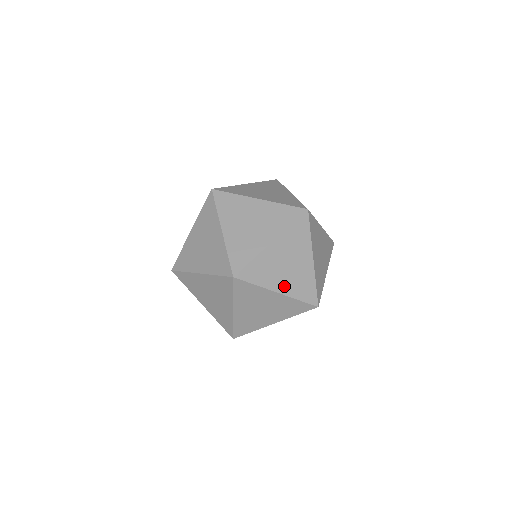
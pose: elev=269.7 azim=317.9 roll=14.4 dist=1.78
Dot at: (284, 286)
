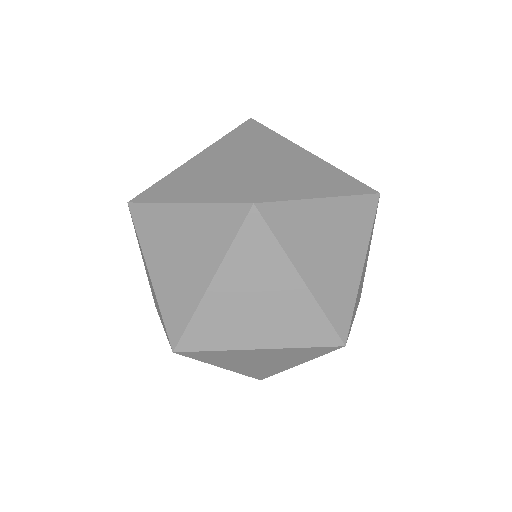
Dot at: (321, 189)
